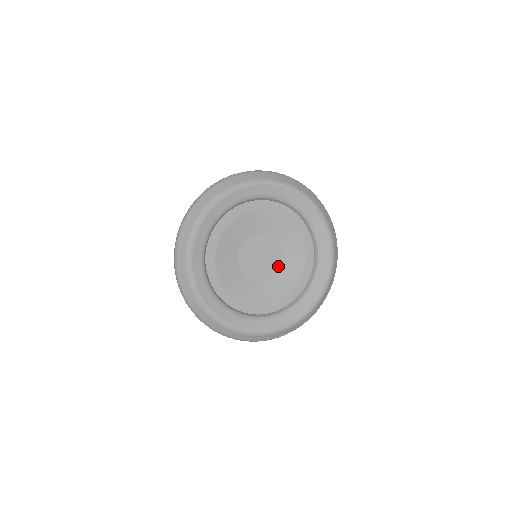
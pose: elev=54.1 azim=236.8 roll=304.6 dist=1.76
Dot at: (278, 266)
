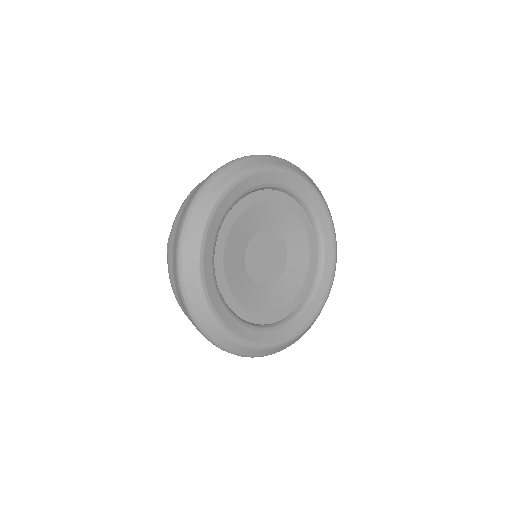
Dot at: (274, 279)
